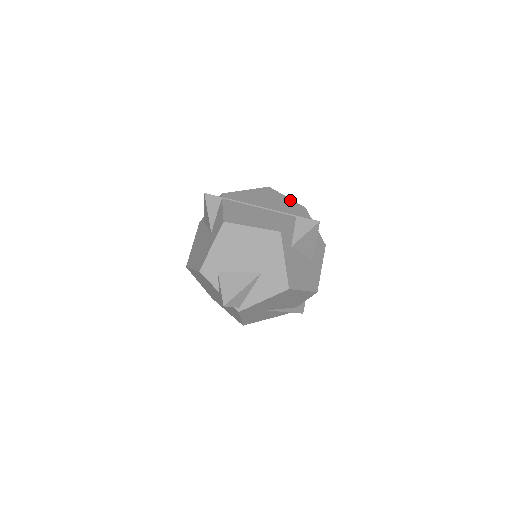
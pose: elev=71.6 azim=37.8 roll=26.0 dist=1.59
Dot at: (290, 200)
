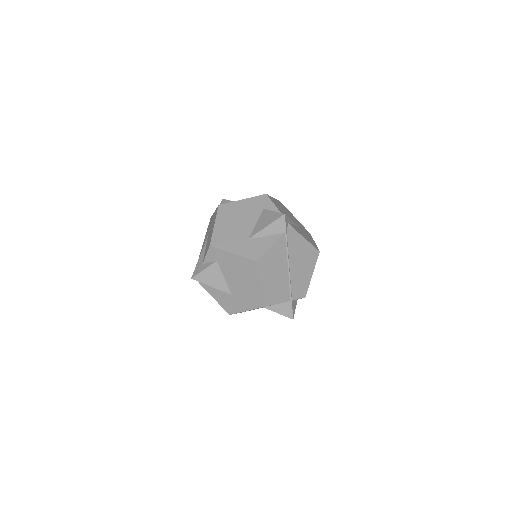
Dot at: (309, 281)
